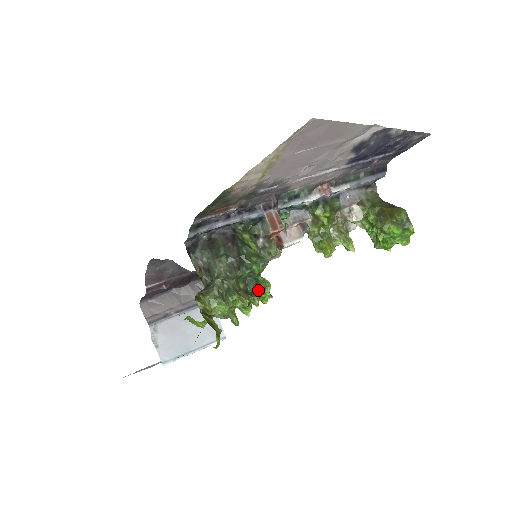
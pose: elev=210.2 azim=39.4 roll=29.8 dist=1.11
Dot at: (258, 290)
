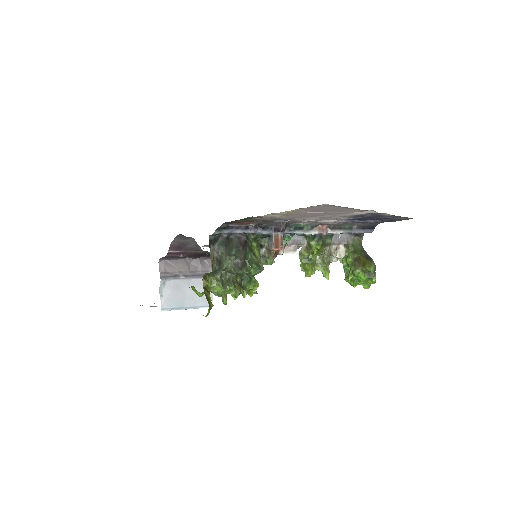
Dot at: (249, 286)
